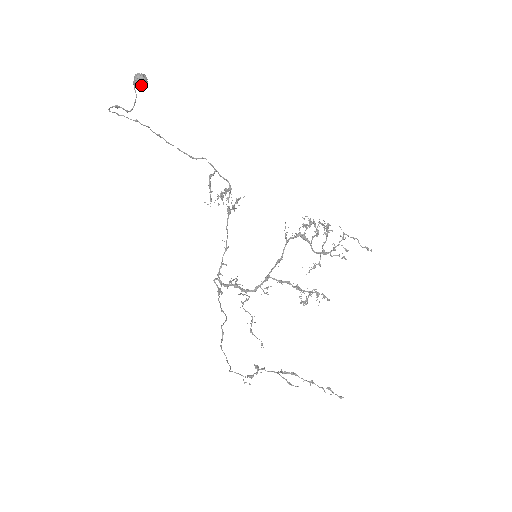
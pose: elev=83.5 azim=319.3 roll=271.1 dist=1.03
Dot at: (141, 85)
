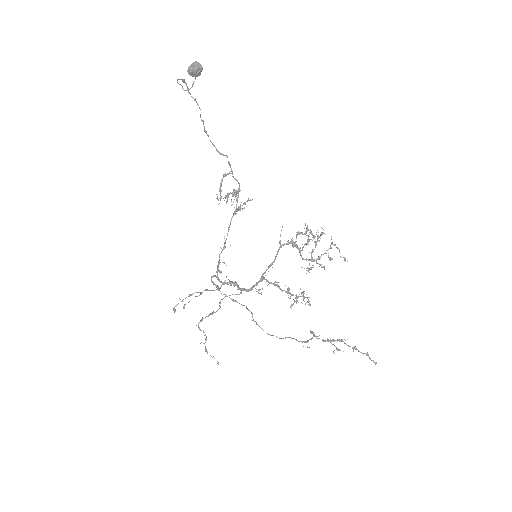
Dot at: (197, 72)
